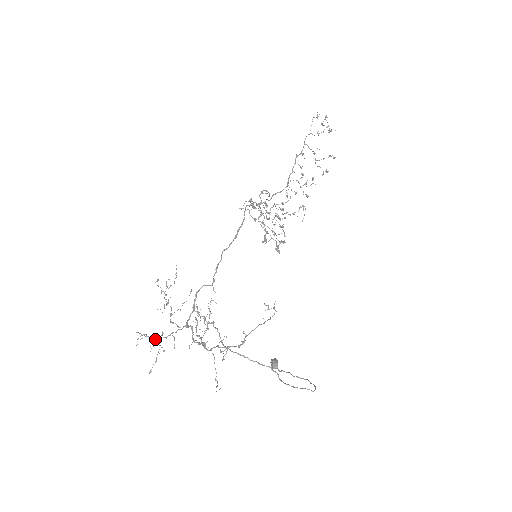
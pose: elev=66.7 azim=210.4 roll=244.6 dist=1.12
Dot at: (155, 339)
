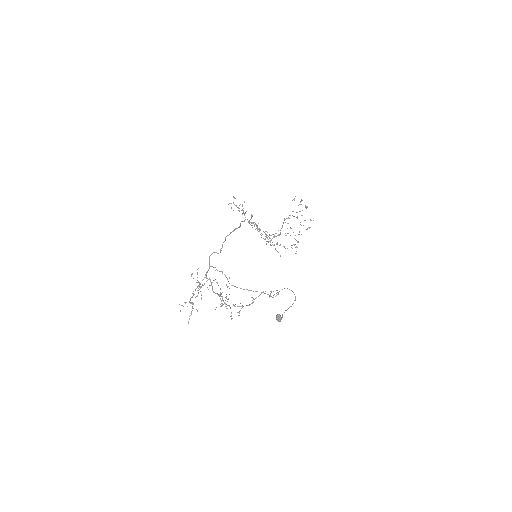
Dot at: (190, 299)
